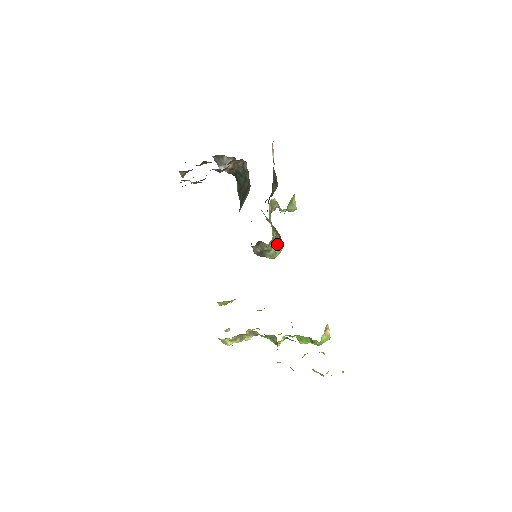
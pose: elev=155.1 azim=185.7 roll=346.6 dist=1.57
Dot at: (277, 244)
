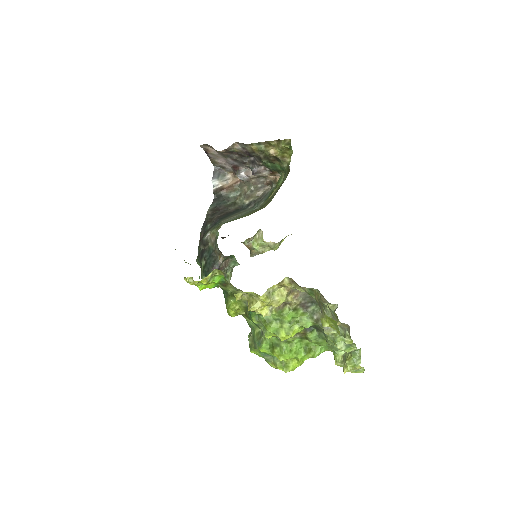
Dot at: occluded
